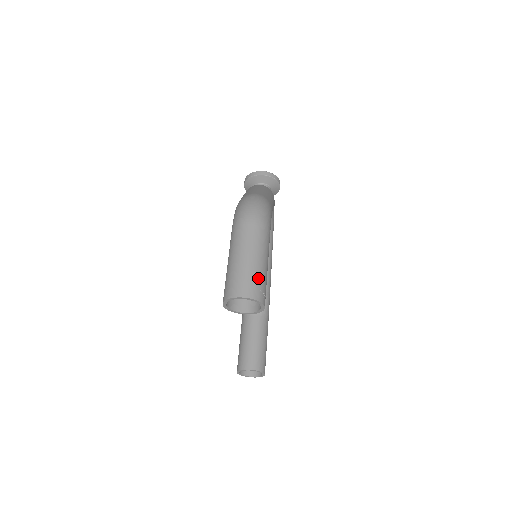
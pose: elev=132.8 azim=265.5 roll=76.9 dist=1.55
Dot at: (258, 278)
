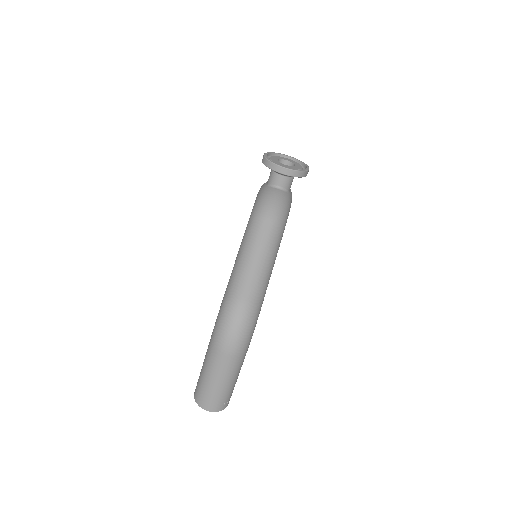
Dot at: (224, 397)
